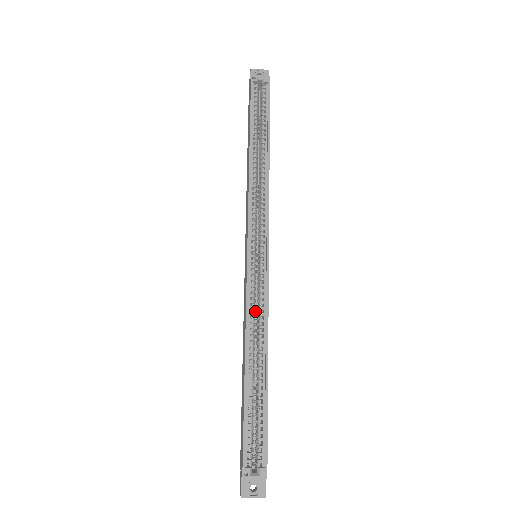
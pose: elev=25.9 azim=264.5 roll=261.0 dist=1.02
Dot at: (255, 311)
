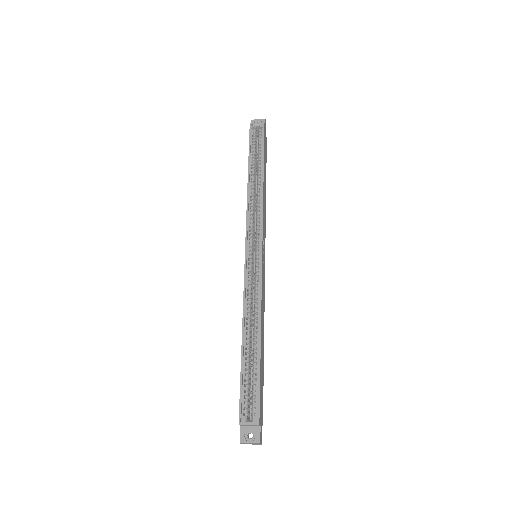
Dot at: (252, 295)
